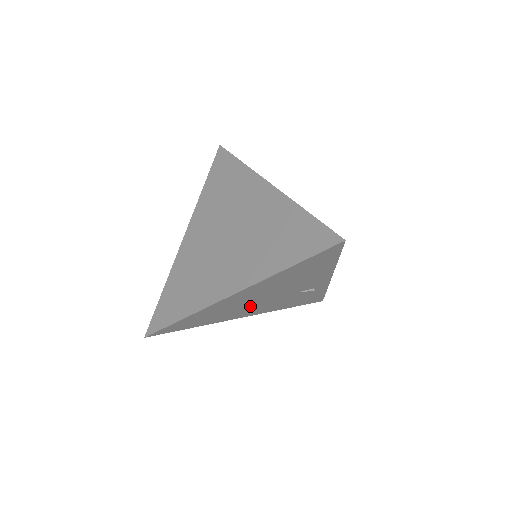
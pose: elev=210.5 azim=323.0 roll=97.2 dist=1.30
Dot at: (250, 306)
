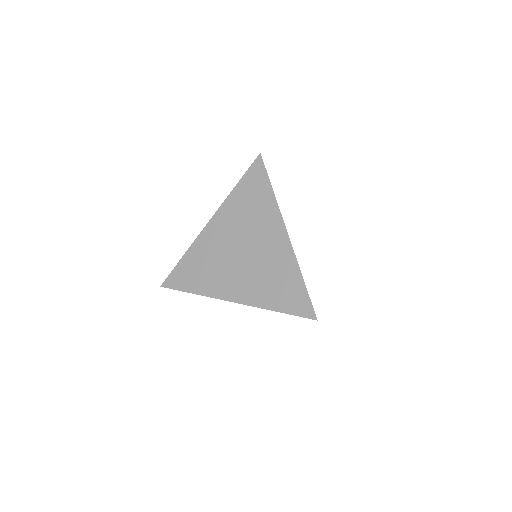
Dot at: occluded
